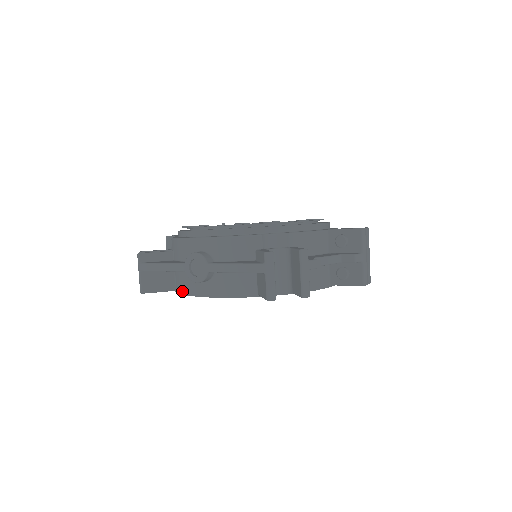
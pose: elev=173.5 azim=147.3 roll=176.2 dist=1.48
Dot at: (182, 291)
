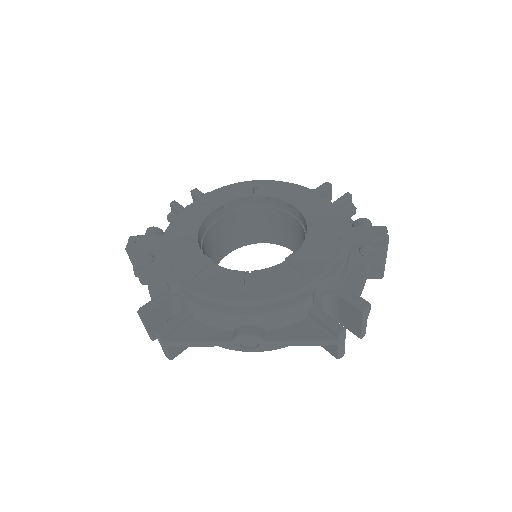
Dot at: occluded
